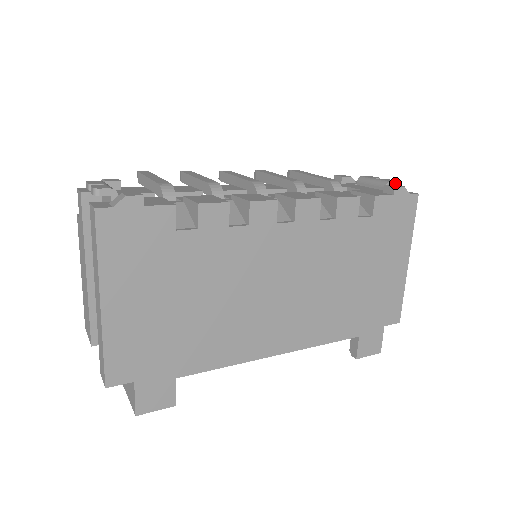
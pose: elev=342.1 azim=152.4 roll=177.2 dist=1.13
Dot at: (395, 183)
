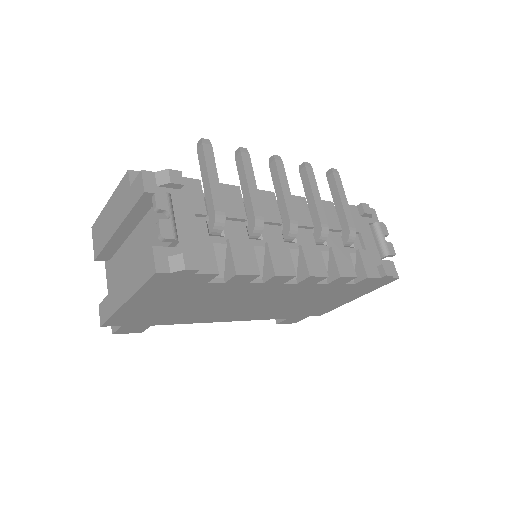
Dot at: occluded
